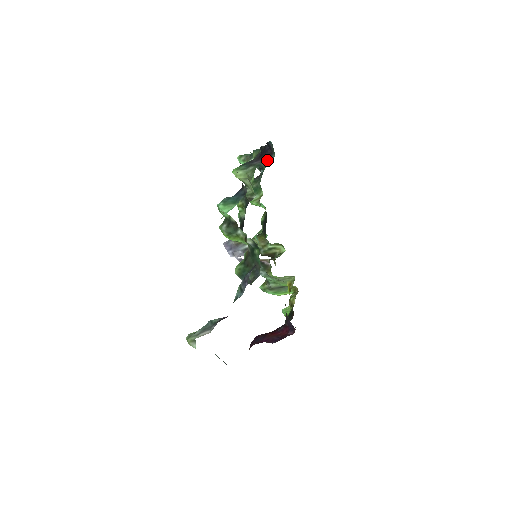
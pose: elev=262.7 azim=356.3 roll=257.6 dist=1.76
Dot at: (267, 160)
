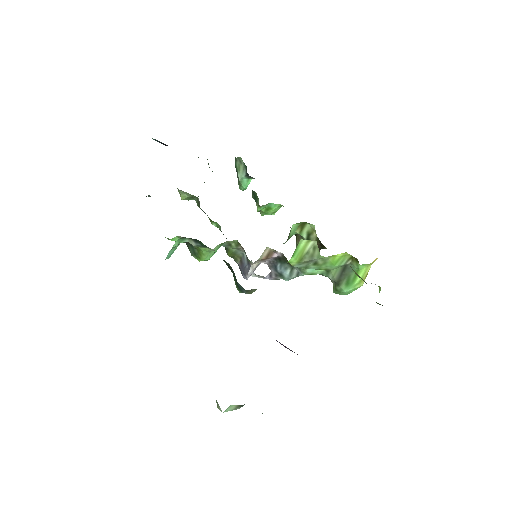
Dot at: occluded
